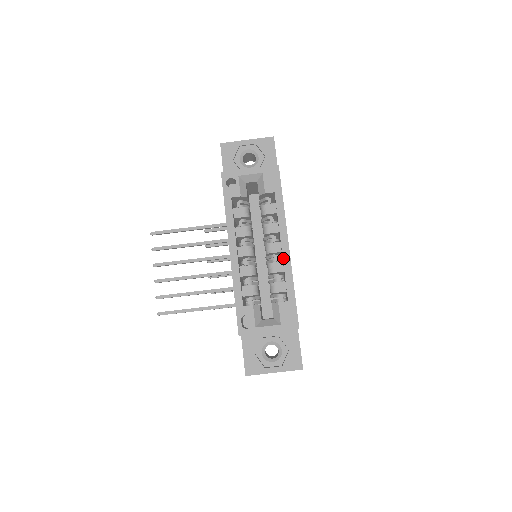
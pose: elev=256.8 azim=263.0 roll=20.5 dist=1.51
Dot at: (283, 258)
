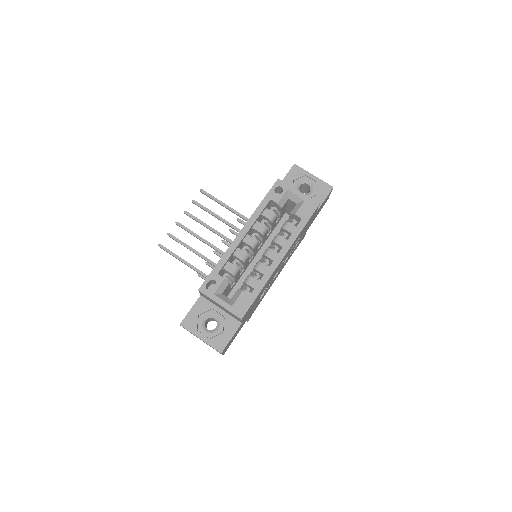
Dot at: (271, 265)
